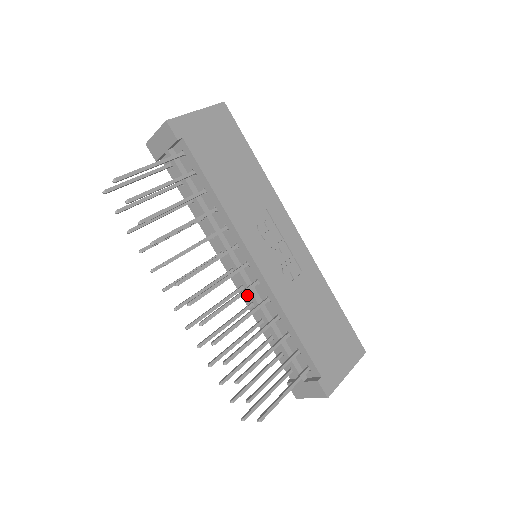
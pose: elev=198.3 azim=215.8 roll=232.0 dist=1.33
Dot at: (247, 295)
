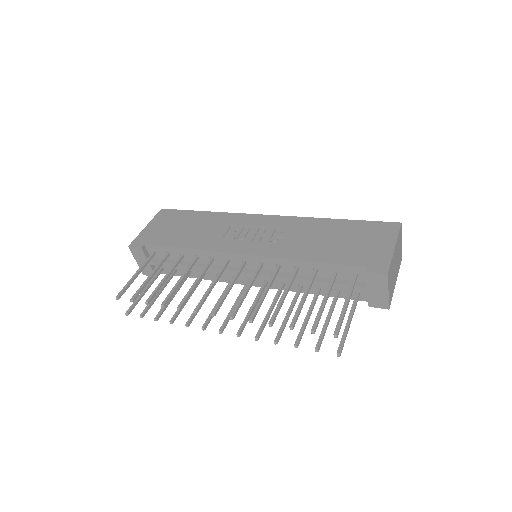
Dot at: (275, 283)
